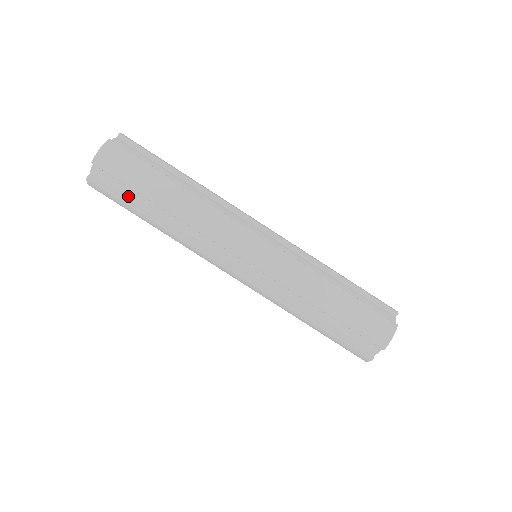
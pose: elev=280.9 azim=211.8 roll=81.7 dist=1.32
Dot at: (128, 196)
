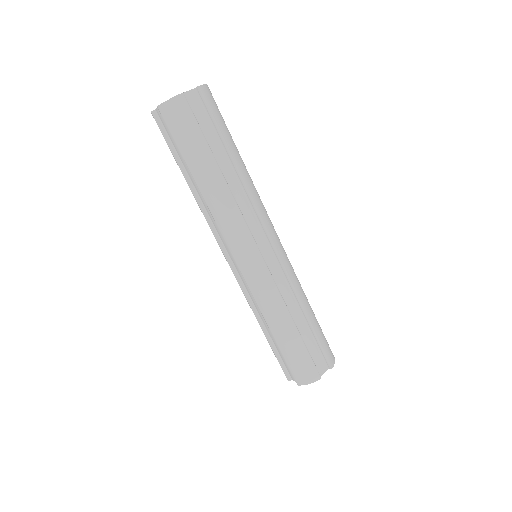
Dot at: (177, 150)
